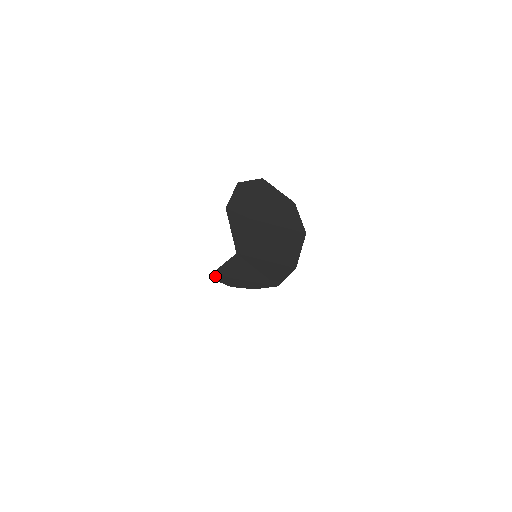
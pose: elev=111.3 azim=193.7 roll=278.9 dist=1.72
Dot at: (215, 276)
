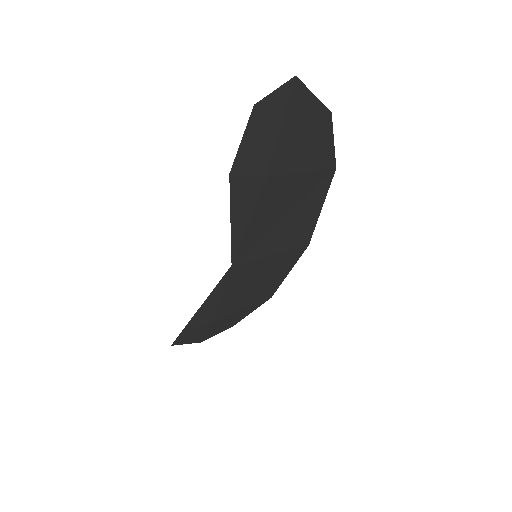
Dot at: (183, 336)
